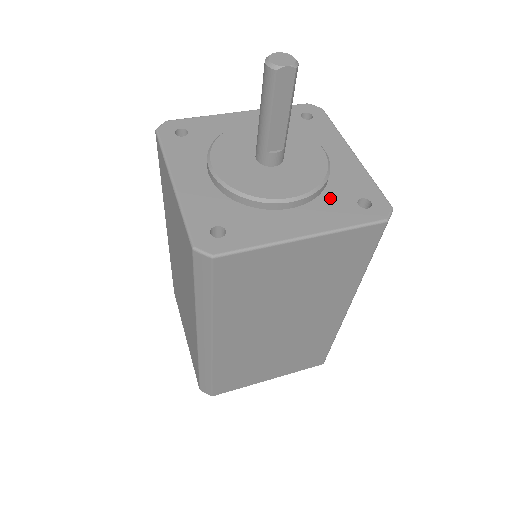
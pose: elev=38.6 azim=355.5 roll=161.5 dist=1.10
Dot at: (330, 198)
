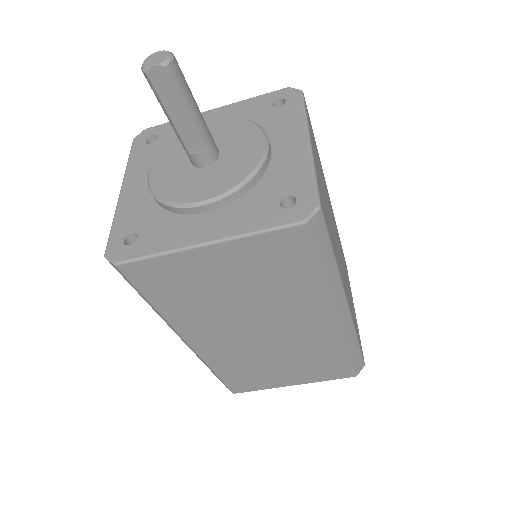
Dot at: (253, 198)
